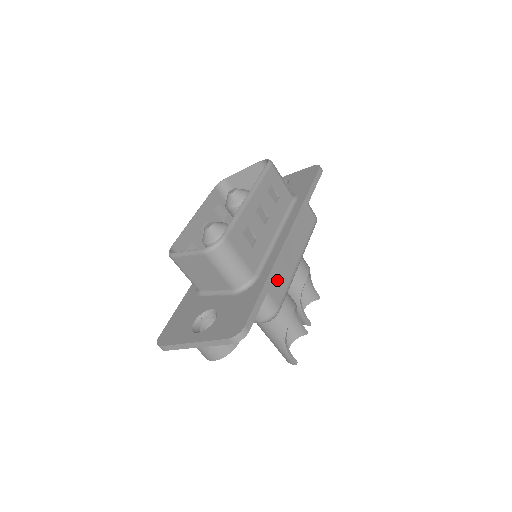
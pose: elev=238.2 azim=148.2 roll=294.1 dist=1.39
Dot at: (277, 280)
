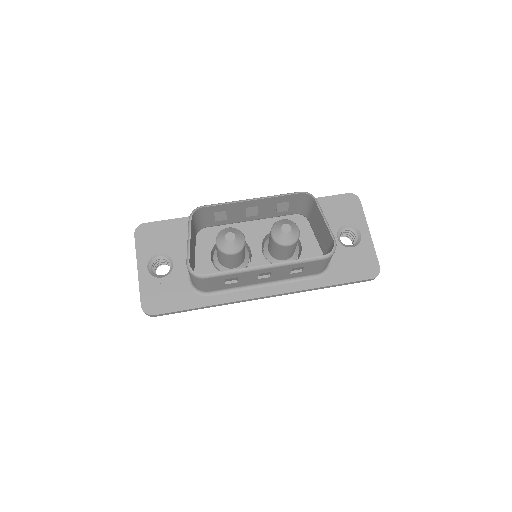
Dot at: occluded
